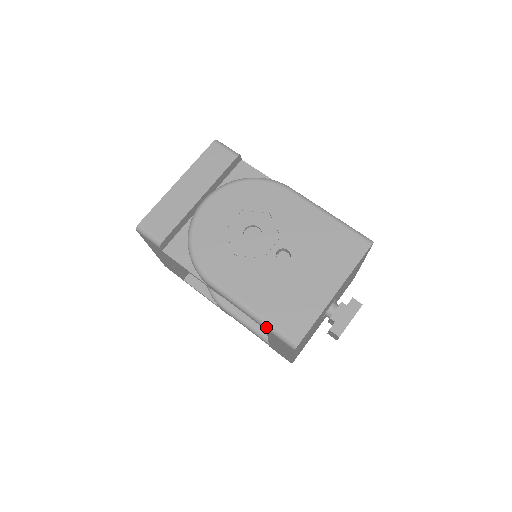
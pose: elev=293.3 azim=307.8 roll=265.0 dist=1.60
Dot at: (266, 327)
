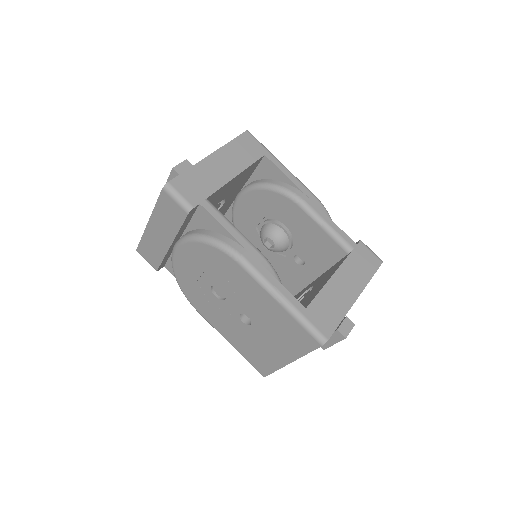
Dot at: occluded
